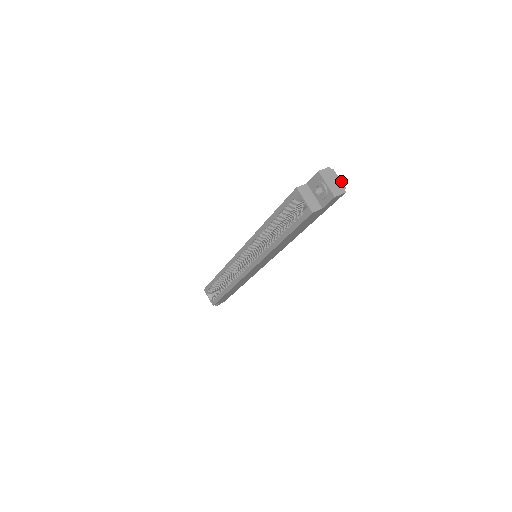
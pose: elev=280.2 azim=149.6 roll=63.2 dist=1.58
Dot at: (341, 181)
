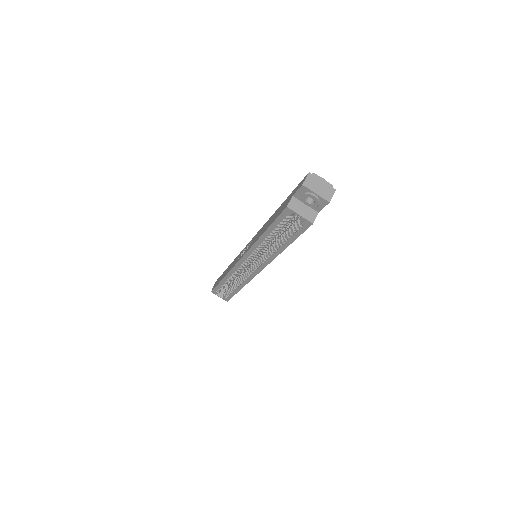
Dot at: (326, 181)
